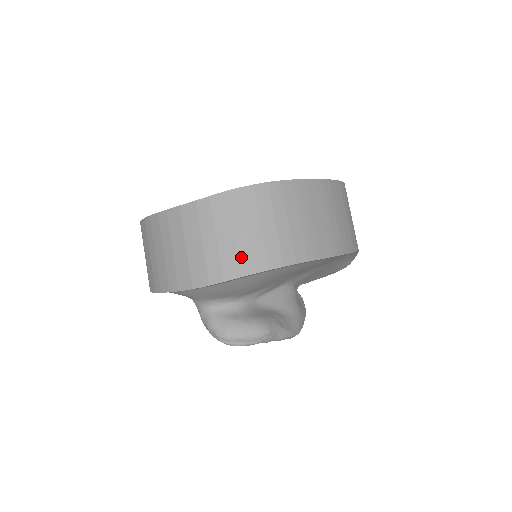
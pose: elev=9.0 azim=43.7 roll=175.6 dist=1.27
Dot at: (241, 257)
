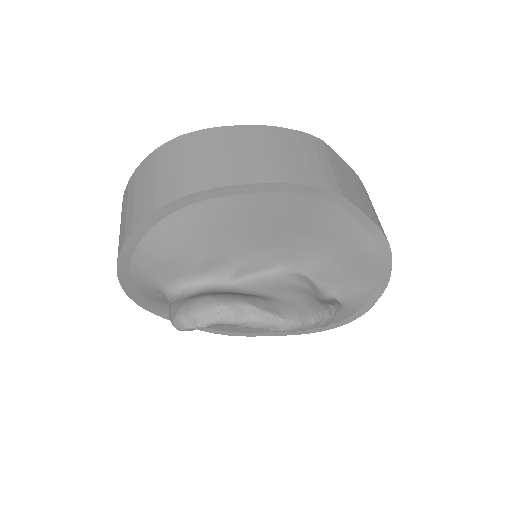
Dot at: (146, 203)
